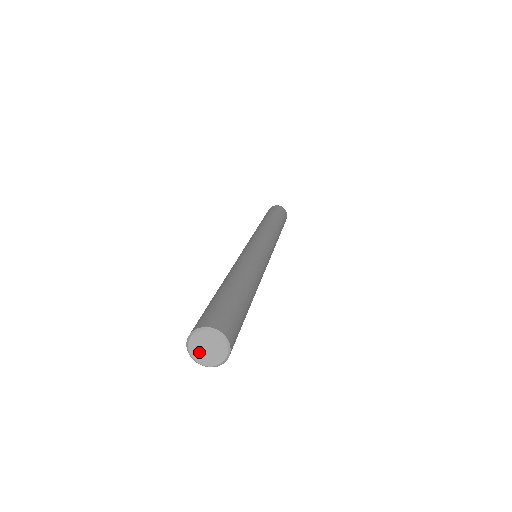
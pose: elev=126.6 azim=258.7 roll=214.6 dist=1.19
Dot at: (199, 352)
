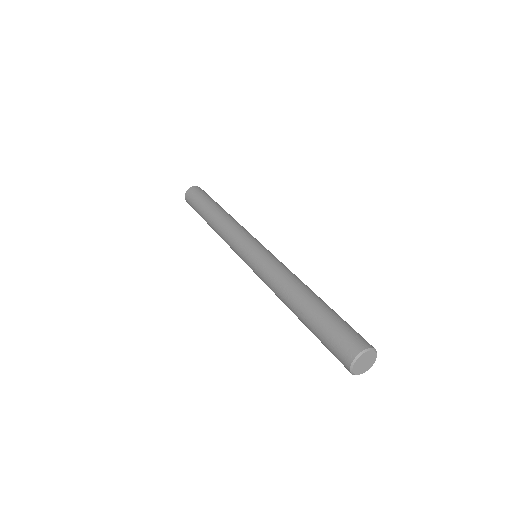
Dot at: (360, 369)
